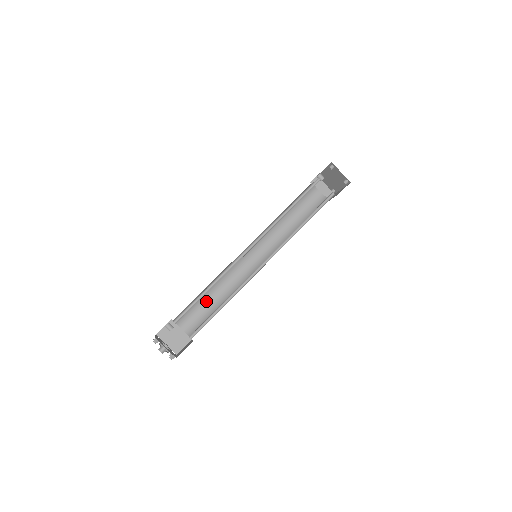
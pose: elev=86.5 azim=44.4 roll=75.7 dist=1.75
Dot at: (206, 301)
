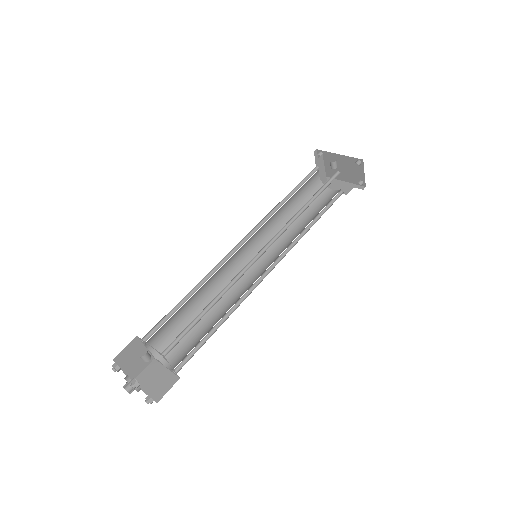
Dot at: (183, 308)
